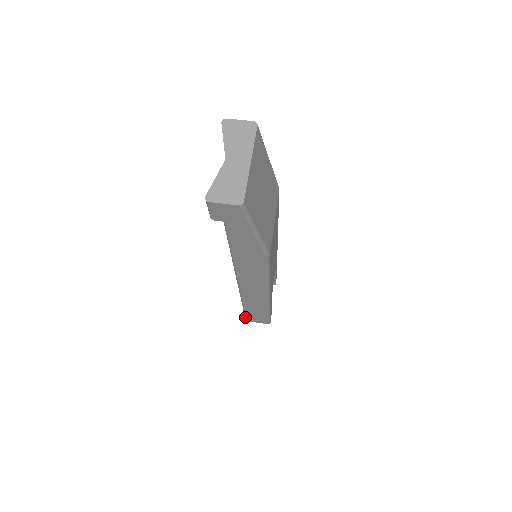
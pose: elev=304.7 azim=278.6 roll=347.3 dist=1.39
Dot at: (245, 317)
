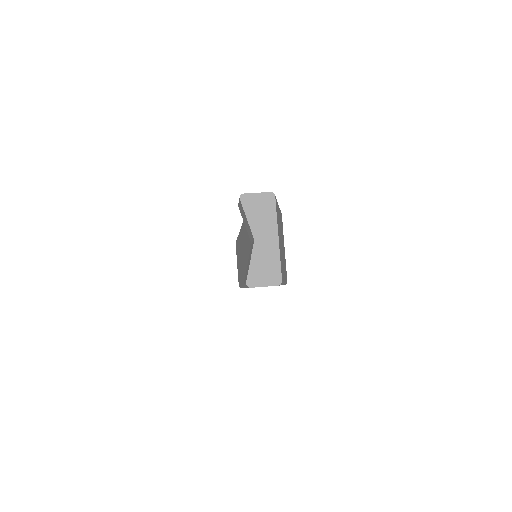
Dot at: (240, 287)
